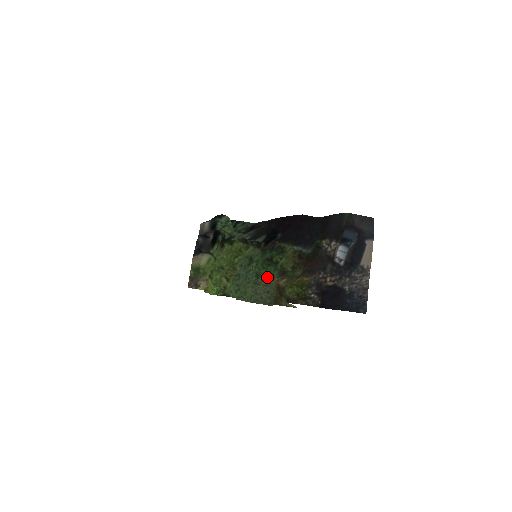
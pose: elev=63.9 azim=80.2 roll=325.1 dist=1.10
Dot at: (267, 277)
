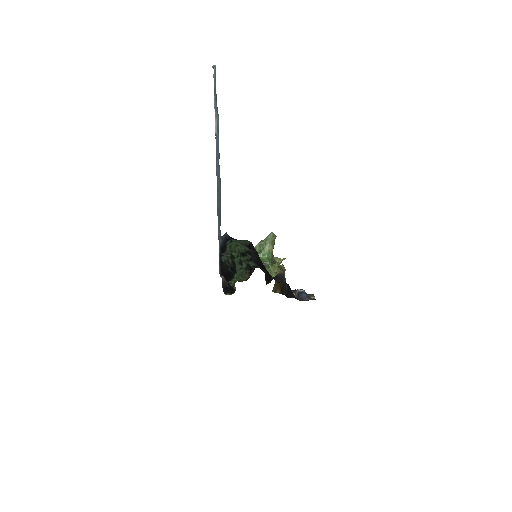
Dot at: (266, 250)
